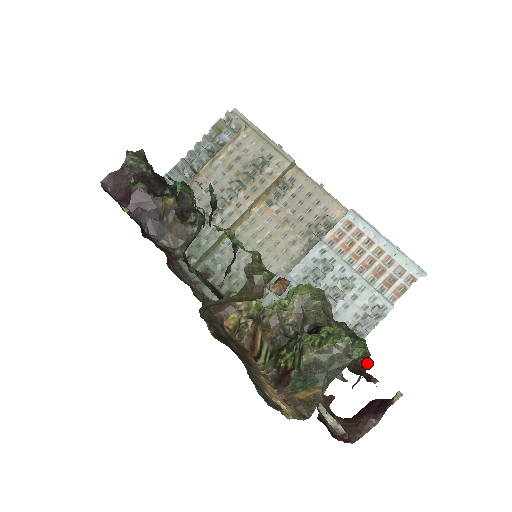
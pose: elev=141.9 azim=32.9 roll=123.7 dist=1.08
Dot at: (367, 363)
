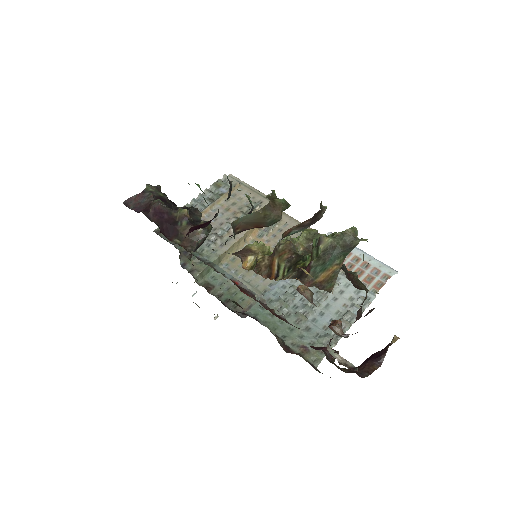
Dot at: occluded
